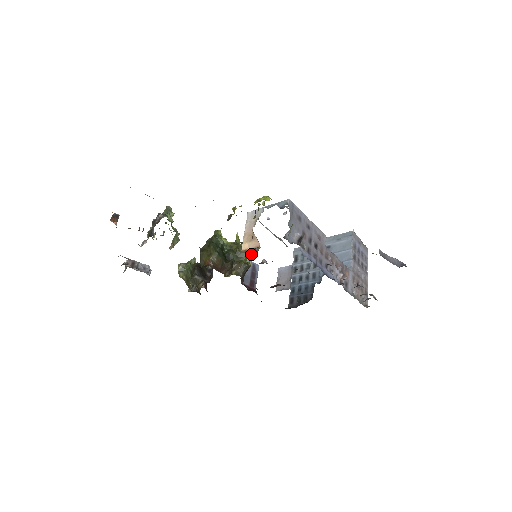
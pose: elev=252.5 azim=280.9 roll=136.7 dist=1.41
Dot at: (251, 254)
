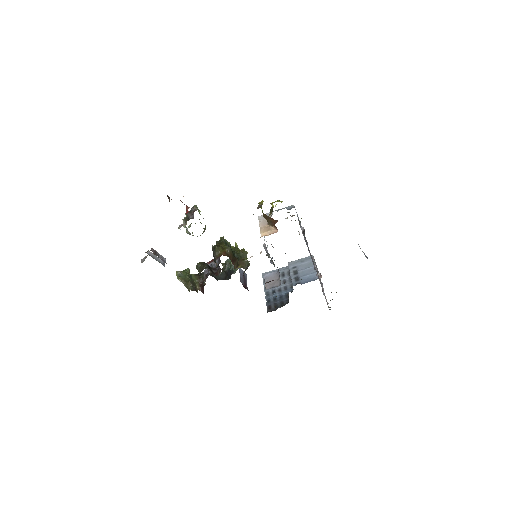
Dot at: (232, 272)
